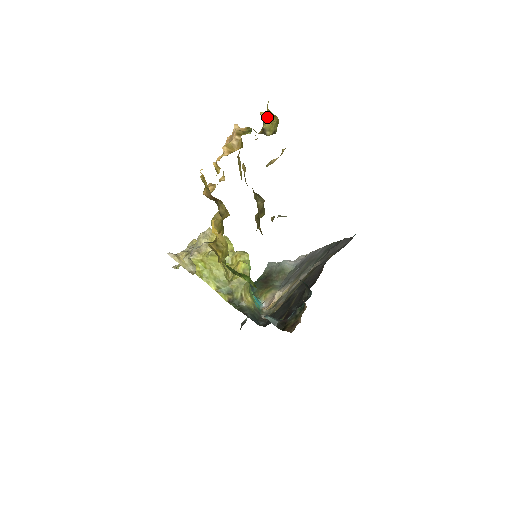
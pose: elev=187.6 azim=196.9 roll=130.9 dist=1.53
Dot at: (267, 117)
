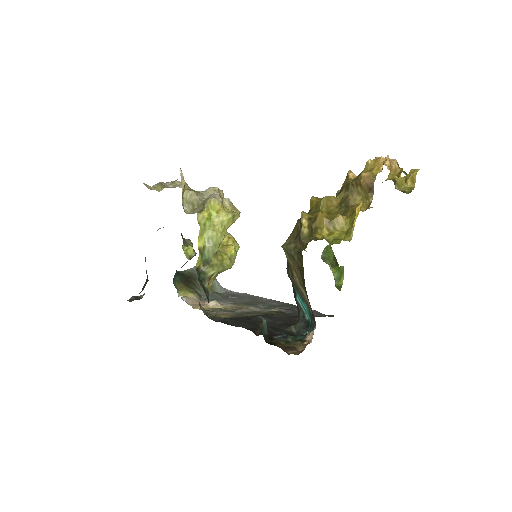
Dot at: occluded
